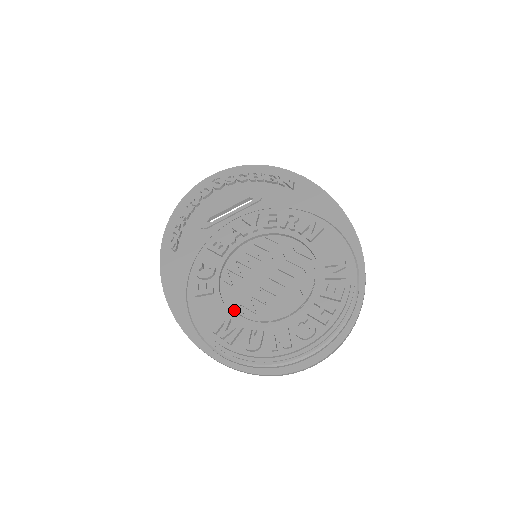
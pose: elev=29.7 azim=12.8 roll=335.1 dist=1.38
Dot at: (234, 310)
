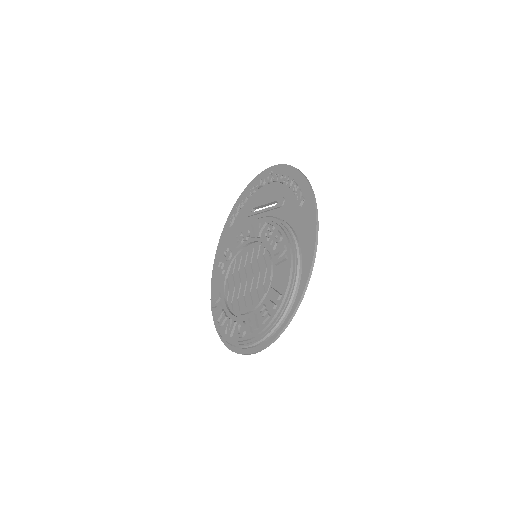
Dot at: (226, 292)
